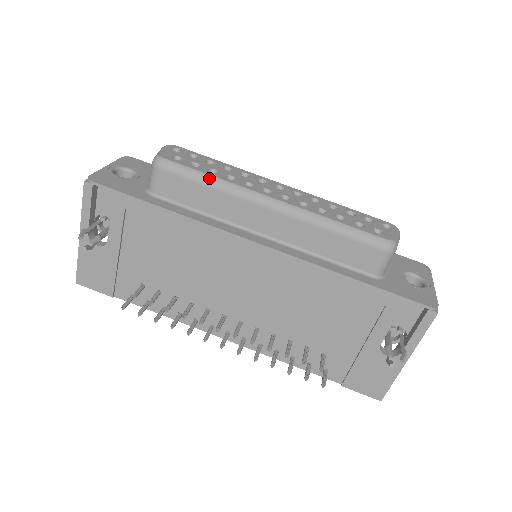
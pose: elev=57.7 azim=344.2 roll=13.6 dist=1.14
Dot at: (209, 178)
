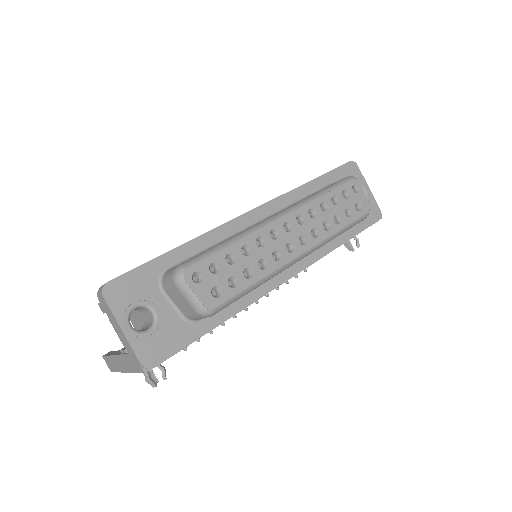
Dot at: (255, 286)
